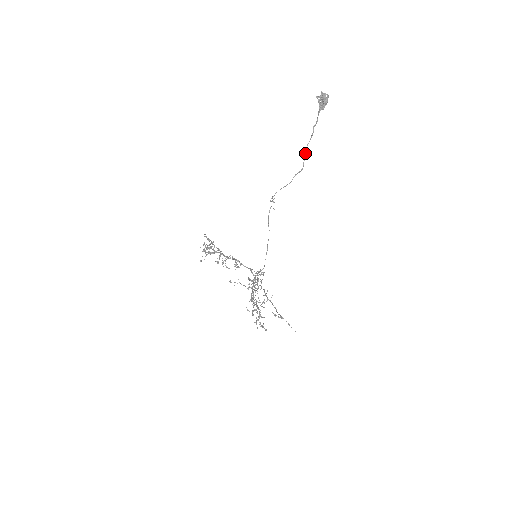
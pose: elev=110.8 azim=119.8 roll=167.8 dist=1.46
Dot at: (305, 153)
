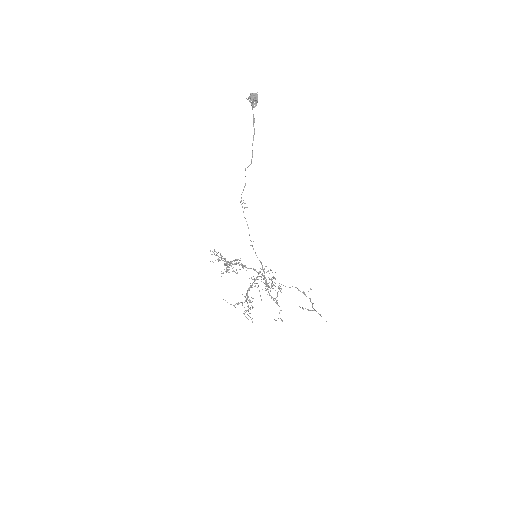
Dot at: (252, 151)
